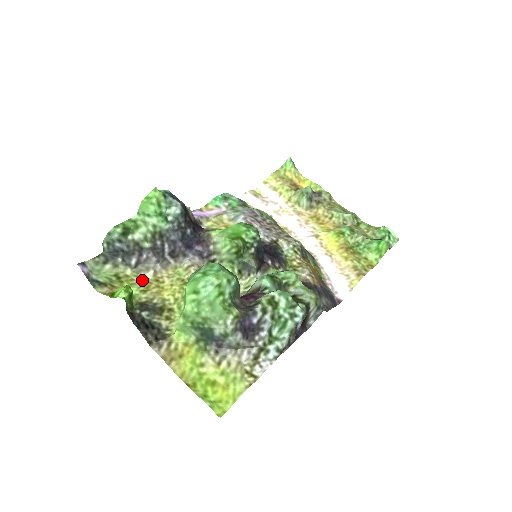
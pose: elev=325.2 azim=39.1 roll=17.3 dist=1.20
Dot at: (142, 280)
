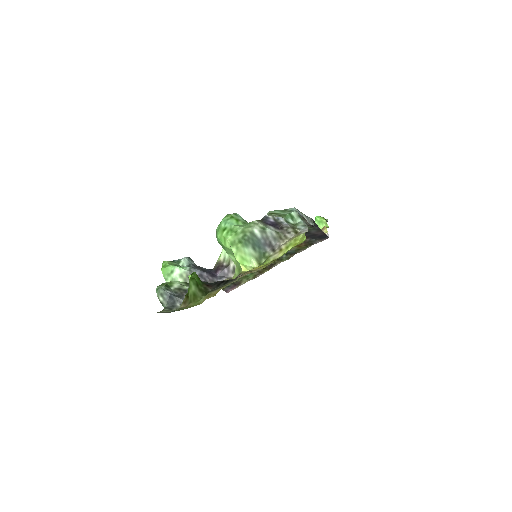
Dot at: occluded
